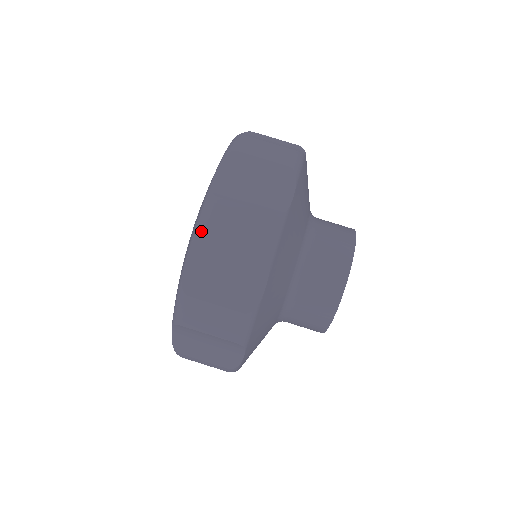
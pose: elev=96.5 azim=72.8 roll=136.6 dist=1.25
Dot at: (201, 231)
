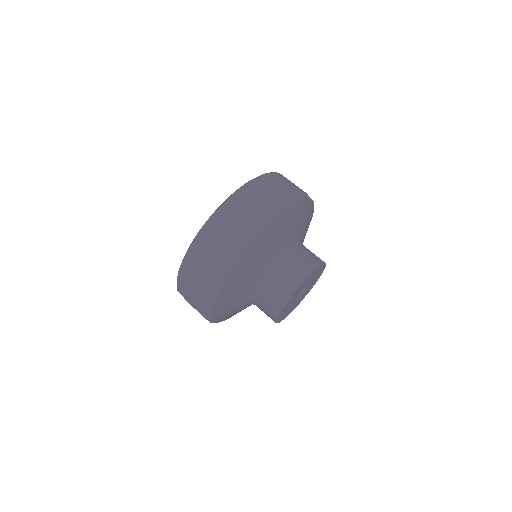
Dot at: (190, 251)
